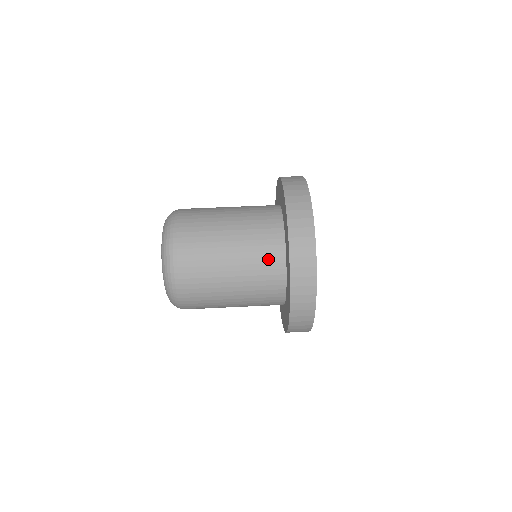
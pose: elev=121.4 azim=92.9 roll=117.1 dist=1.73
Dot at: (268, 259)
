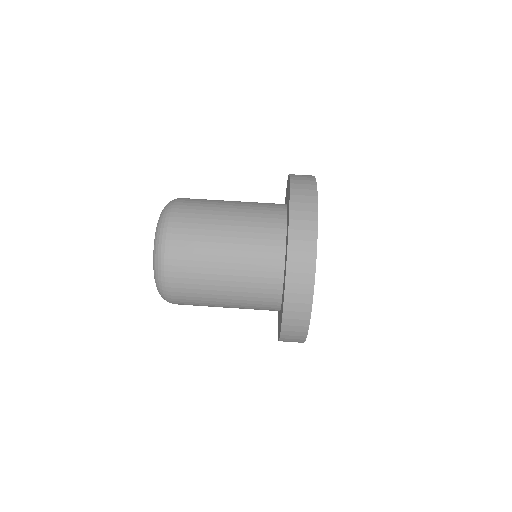
Dot at: (266, 247)
